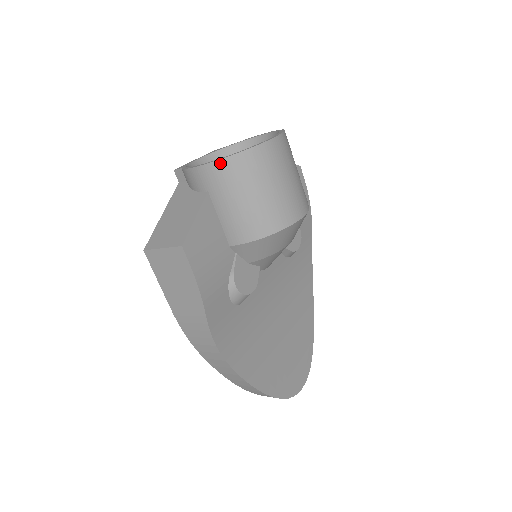
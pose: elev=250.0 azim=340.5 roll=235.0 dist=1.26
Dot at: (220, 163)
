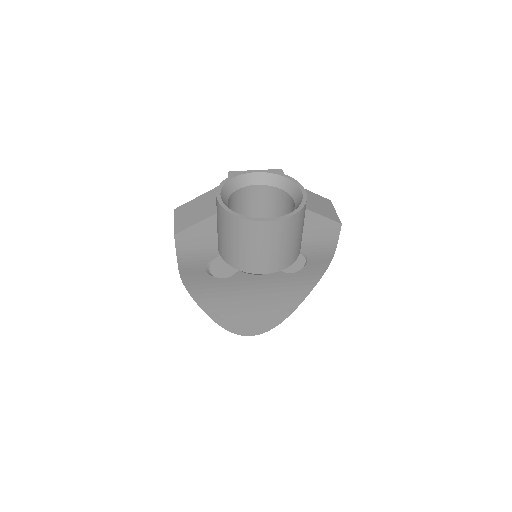
Dot at: (222, 209)
